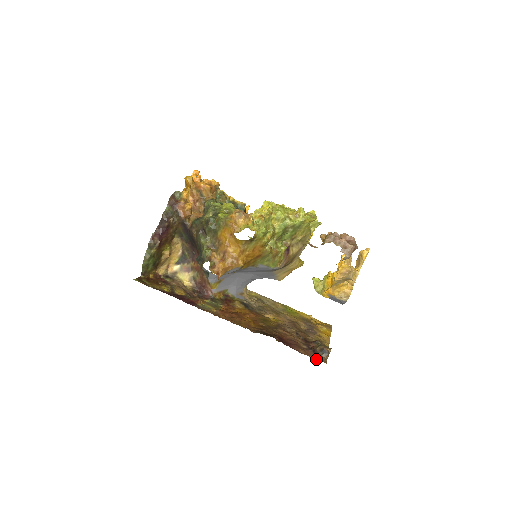
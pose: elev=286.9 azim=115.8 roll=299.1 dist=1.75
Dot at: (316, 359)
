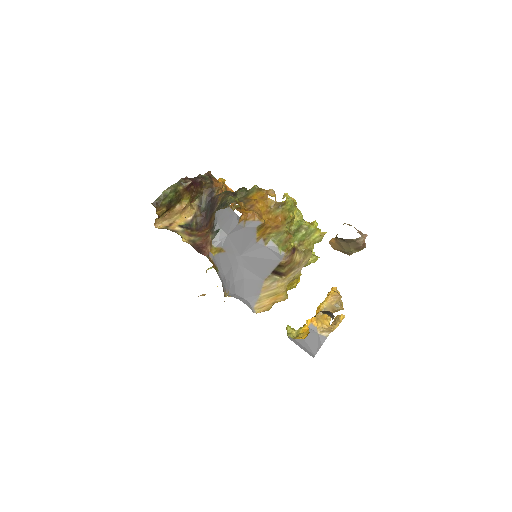
Dot at: occluded
